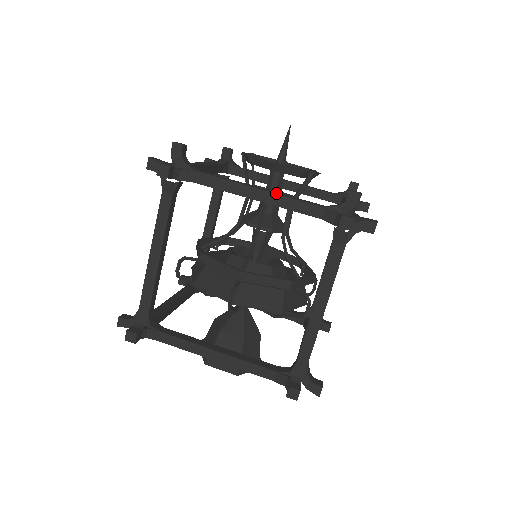
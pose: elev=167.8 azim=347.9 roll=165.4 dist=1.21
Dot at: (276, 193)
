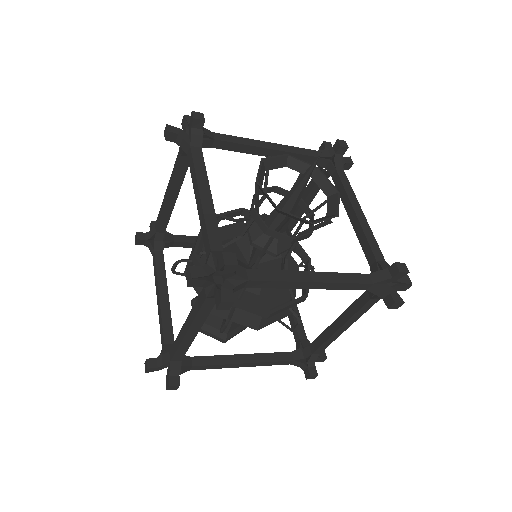
Dot at: (204, 208)
